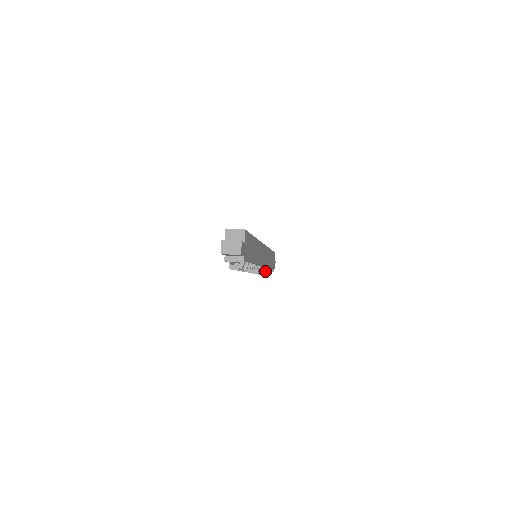
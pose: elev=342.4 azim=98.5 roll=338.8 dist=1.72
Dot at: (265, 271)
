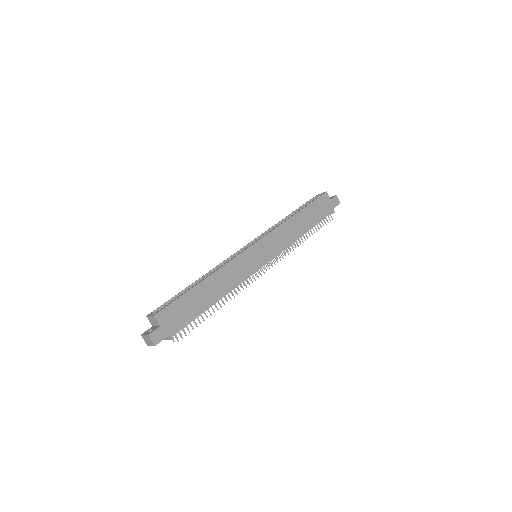
Dot at: (299, 241)
